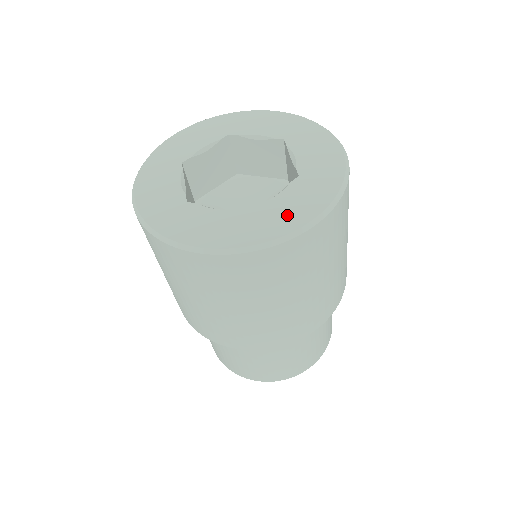
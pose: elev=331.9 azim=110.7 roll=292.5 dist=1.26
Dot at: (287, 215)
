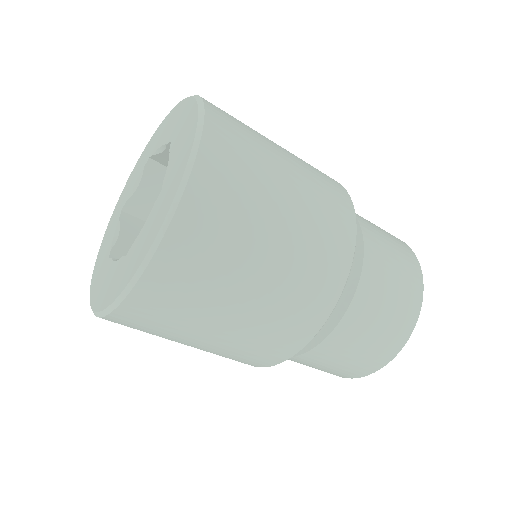
Dot at: (139, 252)
